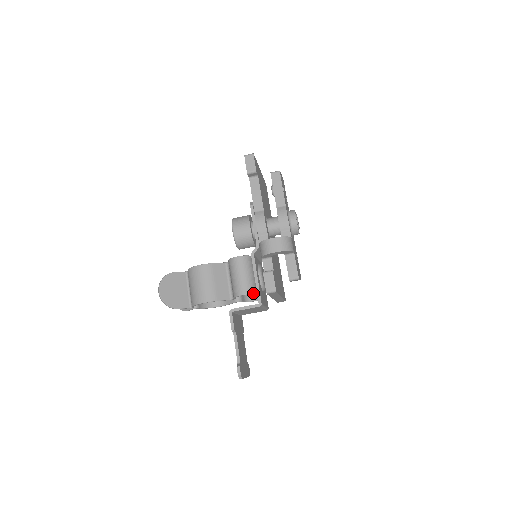
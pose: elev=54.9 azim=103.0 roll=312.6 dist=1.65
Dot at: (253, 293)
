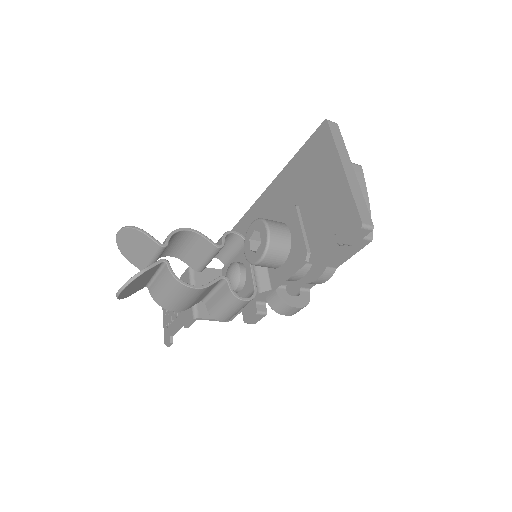
Dot at: occluded
